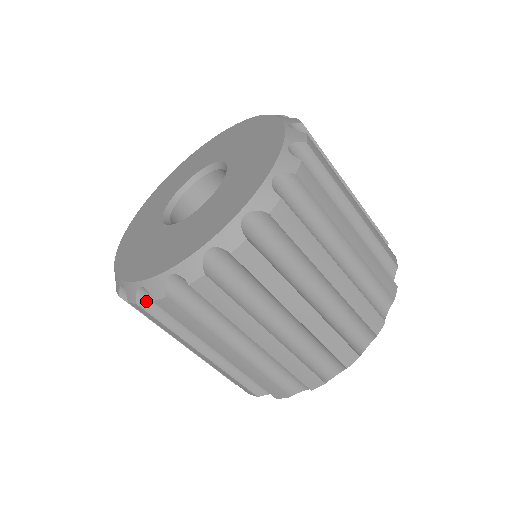
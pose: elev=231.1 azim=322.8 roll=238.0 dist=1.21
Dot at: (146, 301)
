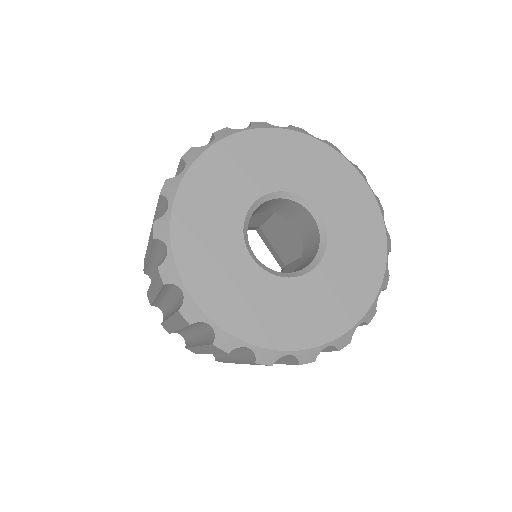
Dot at: occluded
